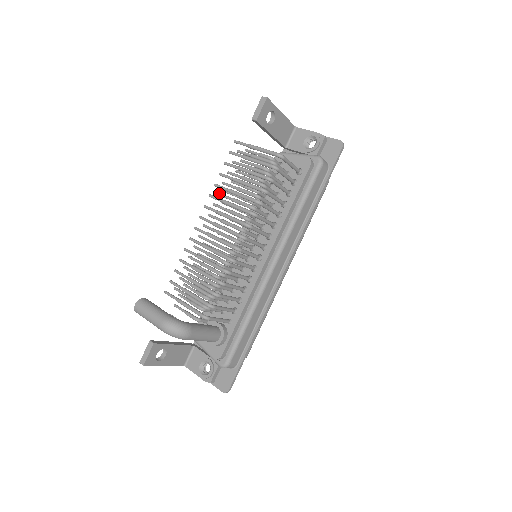
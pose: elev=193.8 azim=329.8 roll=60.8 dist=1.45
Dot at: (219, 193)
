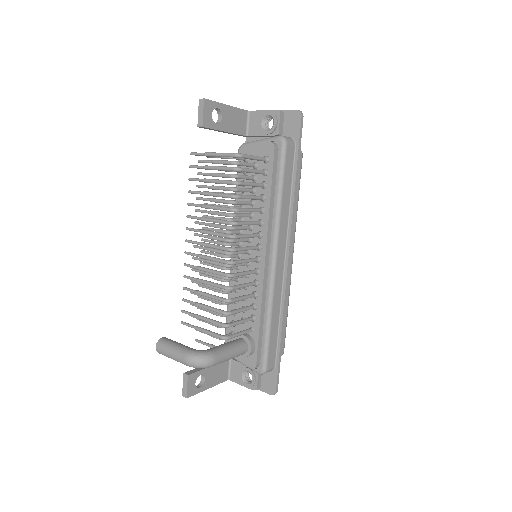
Dot at: (196, 210)
